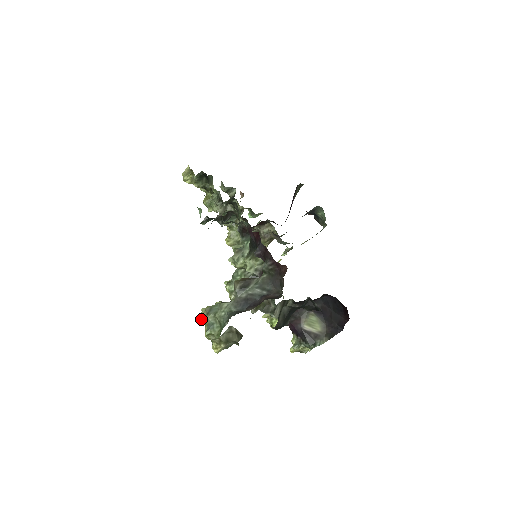
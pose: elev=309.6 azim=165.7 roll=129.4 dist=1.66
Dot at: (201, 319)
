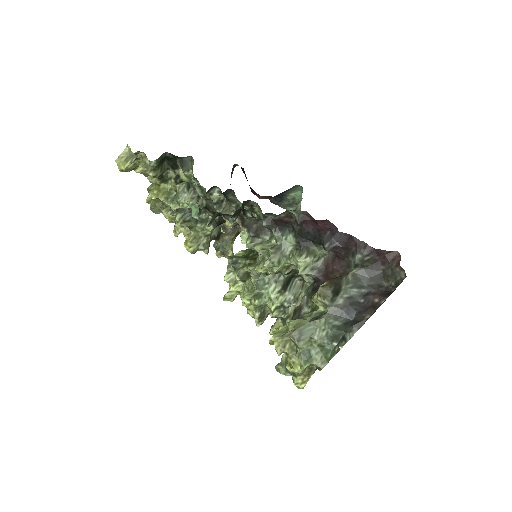
Dot at: (282, 351)
